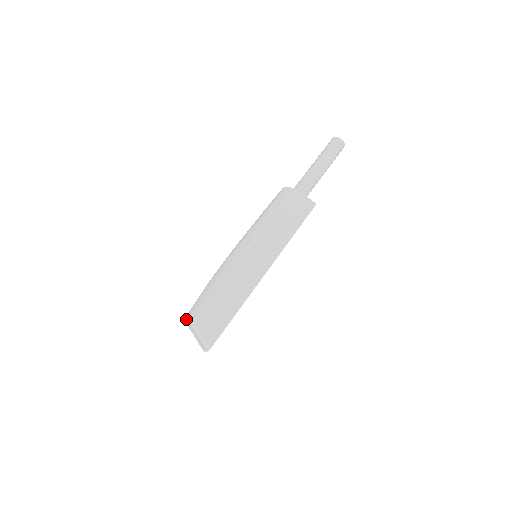
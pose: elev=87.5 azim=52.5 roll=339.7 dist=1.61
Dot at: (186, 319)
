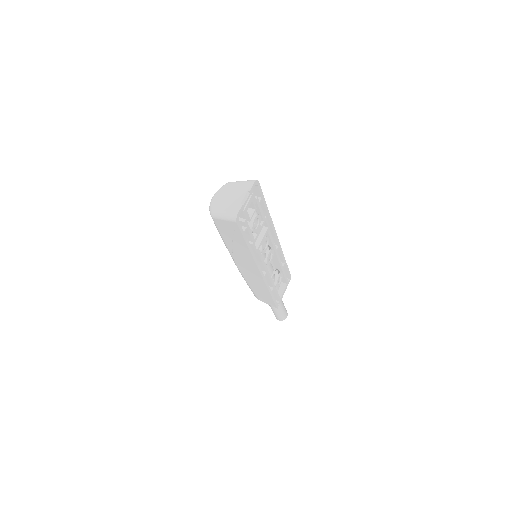
Dot at: (215, 193)
